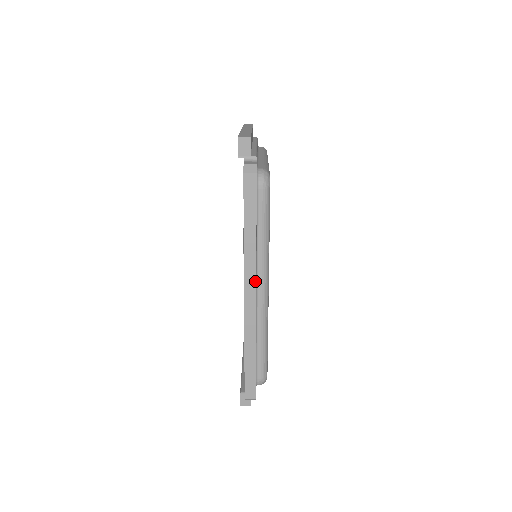
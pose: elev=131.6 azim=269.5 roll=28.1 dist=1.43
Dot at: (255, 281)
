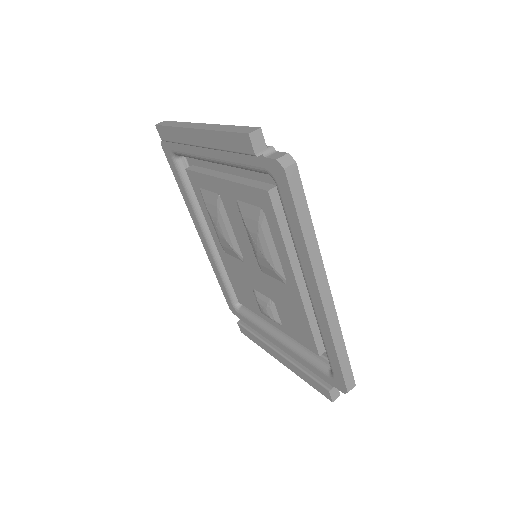
Dot at: (325, 276)
